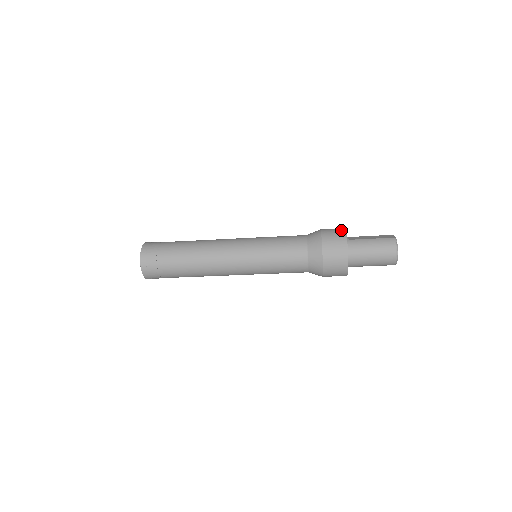
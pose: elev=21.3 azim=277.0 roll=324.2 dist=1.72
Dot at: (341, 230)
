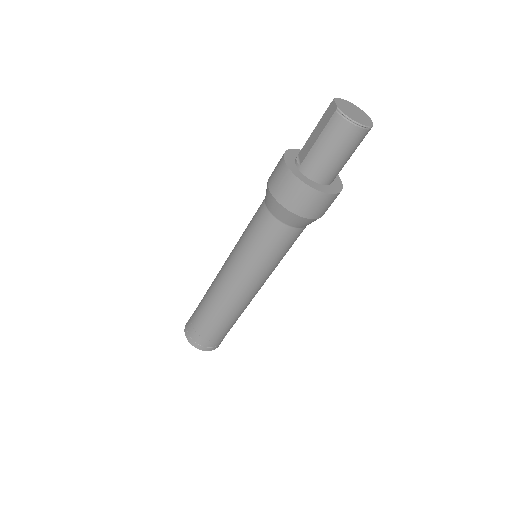
Dot at: (282, 168)
